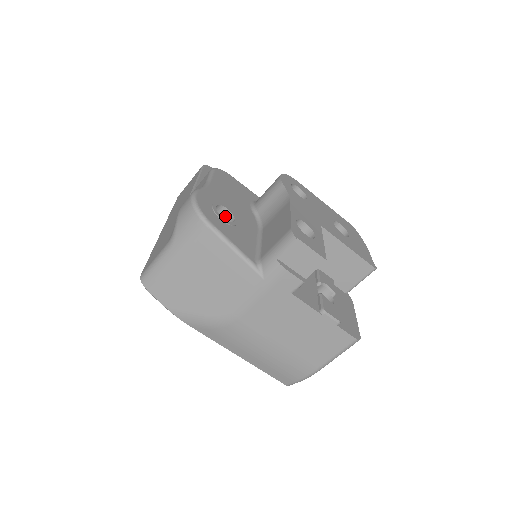
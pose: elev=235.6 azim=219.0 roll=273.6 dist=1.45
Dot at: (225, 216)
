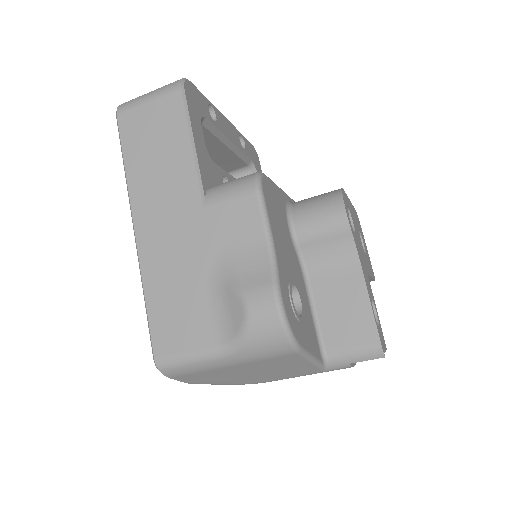
Dot at: occluded
